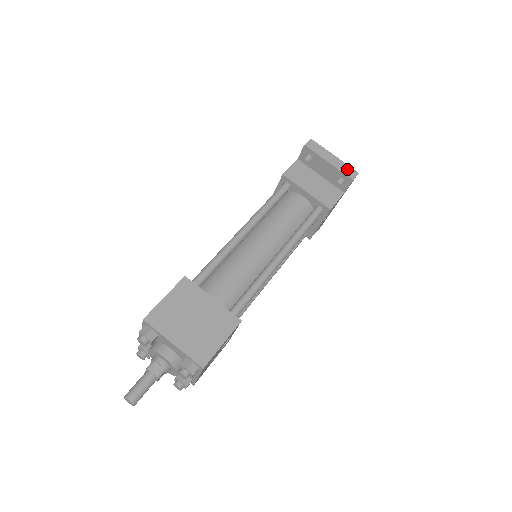
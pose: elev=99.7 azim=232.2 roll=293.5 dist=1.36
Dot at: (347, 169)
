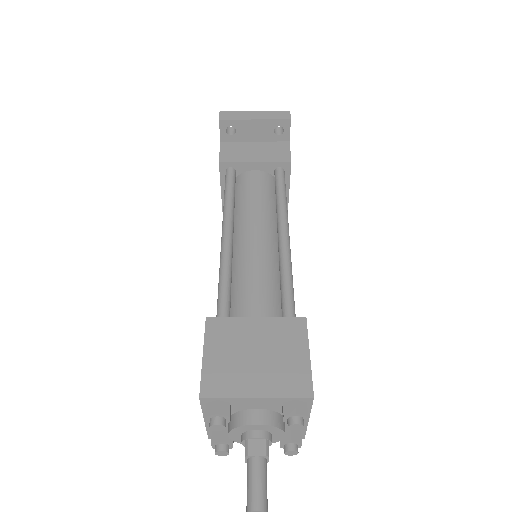
Dot at: (277, 115)
